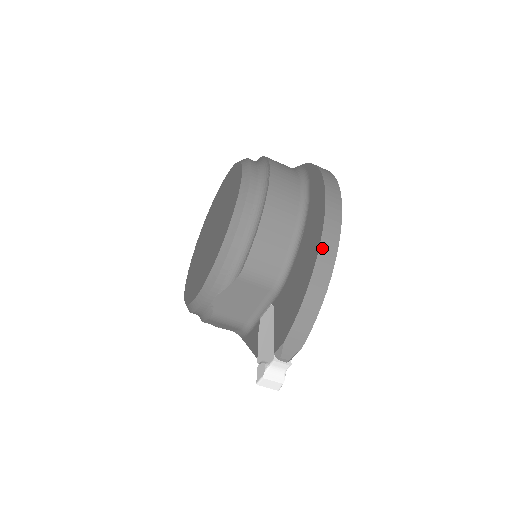
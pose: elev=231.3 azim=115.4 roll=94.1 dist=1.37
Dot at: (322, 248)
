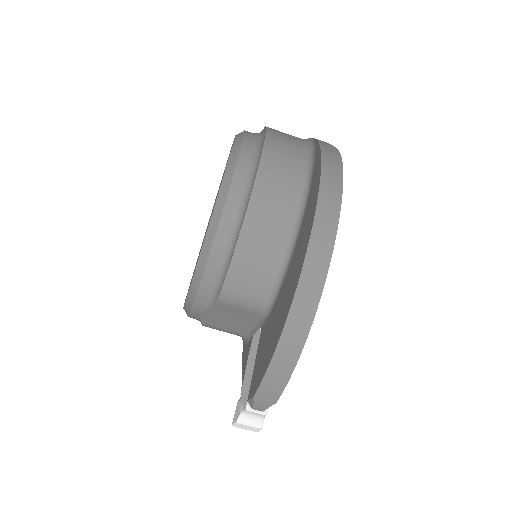
Dot at: (298, 295)
